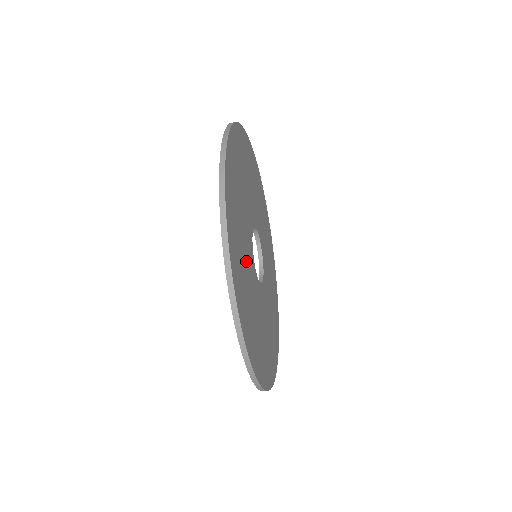
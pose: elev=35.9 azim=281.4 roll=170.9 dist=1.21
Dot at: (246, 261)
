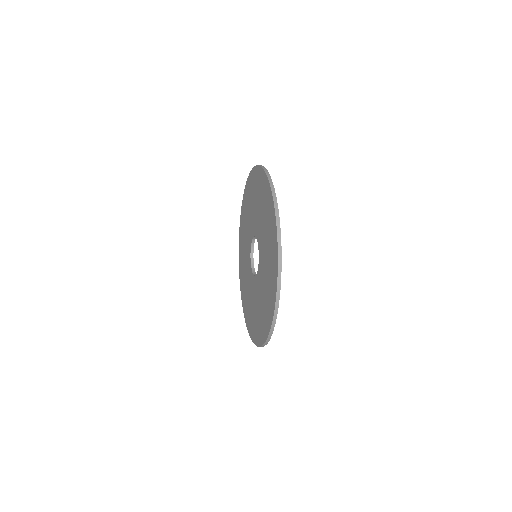
Dot at: occluded
